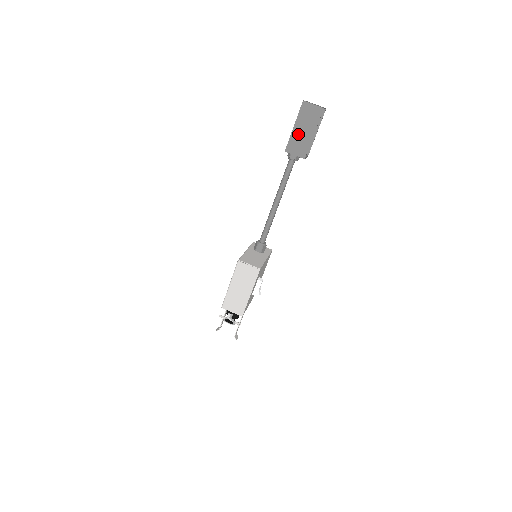
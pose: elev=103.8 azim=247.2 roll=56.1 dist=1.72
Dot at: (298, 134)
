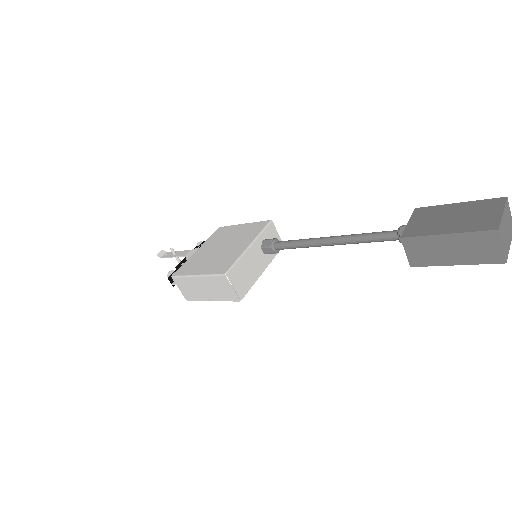
Dot at: (439, 244)
